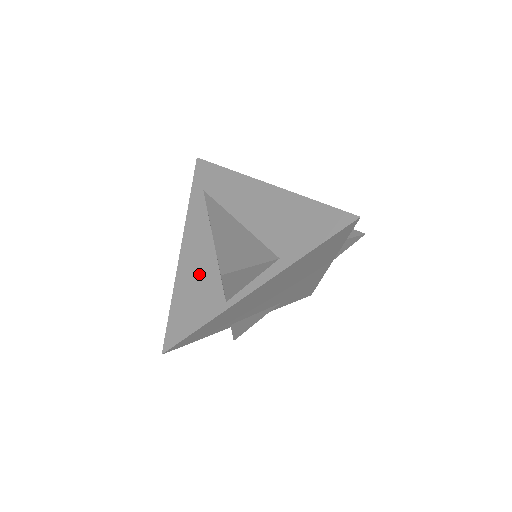
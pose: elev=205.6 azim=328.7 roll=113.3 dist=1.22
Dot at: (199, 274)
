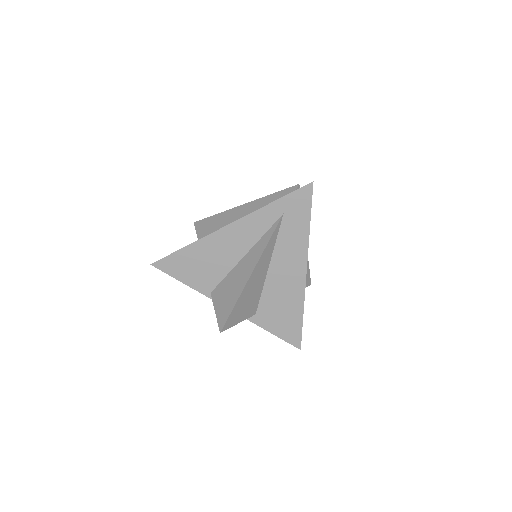
Dot at: (217, 258)
